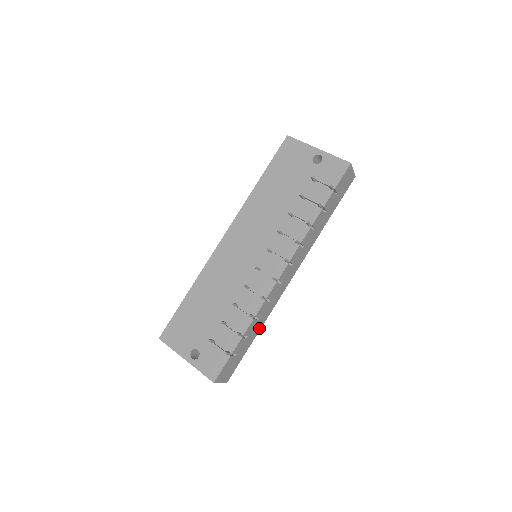
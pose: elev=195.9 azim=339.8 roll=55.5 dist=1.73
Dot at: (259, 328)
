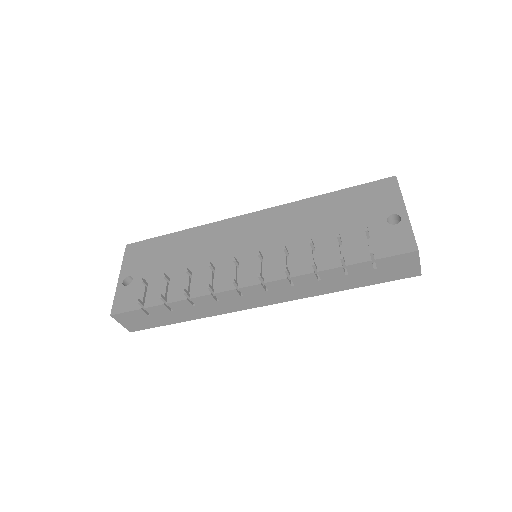
Dot at: (194, 317)
